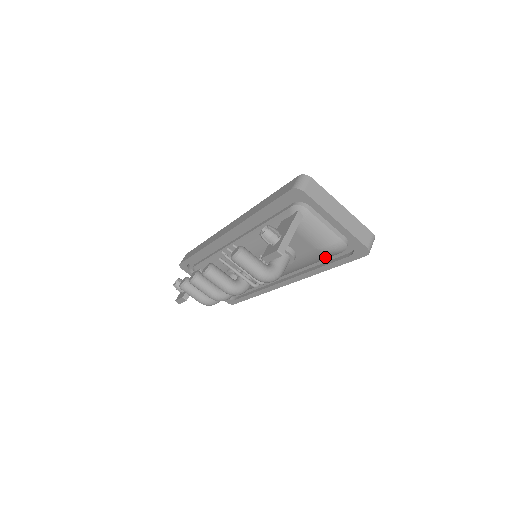
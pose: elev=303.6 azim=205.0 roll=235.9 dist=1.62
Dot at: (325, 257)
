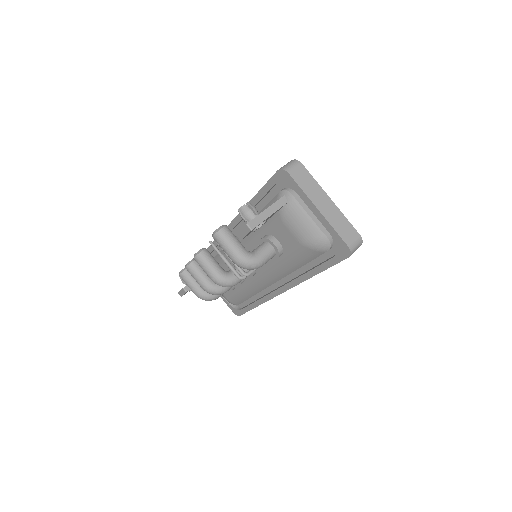
Dot at: (310, 256)
